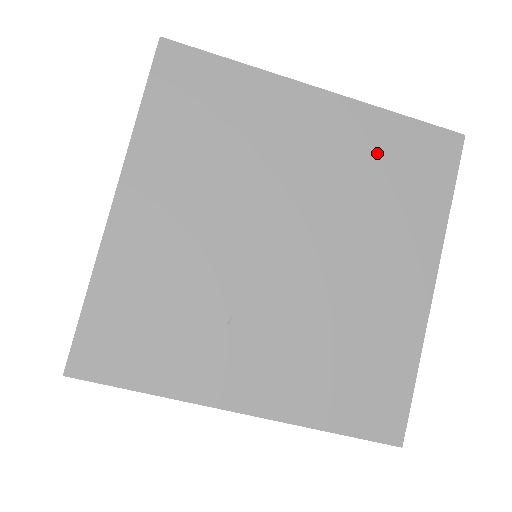
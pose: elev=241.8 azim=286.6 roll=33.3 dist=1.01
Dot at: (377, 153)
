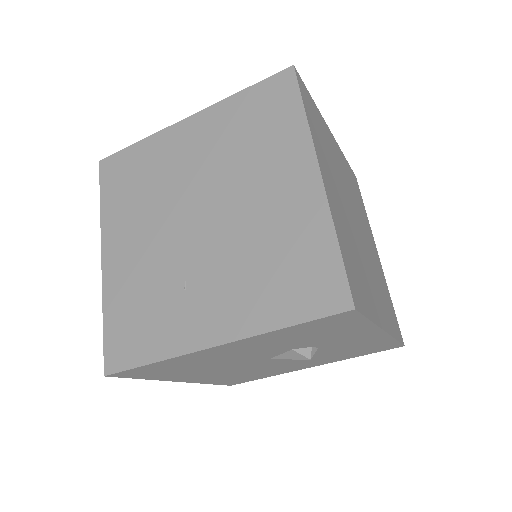
Dot at: (237, 123)
